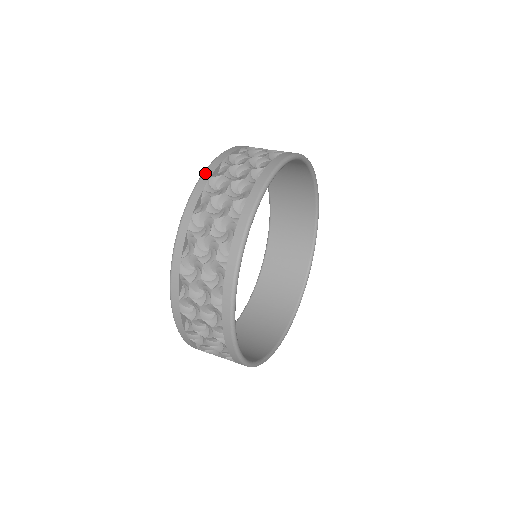
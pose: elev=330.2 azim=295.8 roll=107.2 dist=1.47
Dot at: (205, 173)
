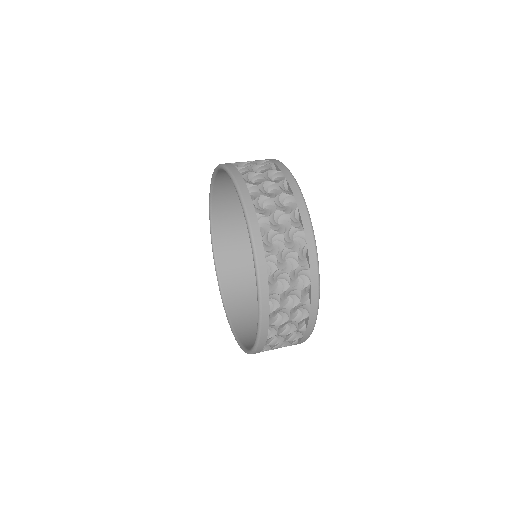
Dot at: (225, 164)
